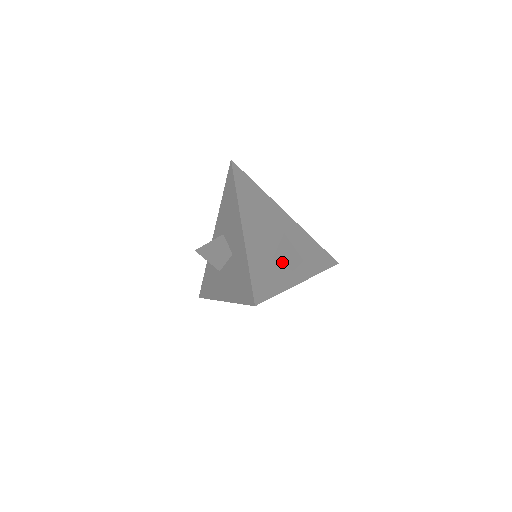
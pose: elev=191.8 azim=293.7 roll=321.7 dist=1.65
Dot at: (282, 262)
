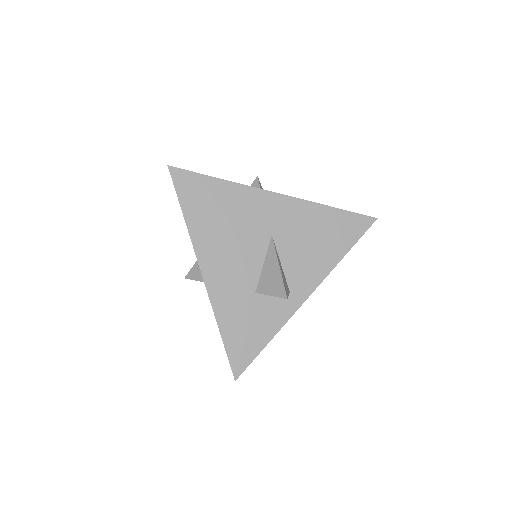
Dot at: occluded
